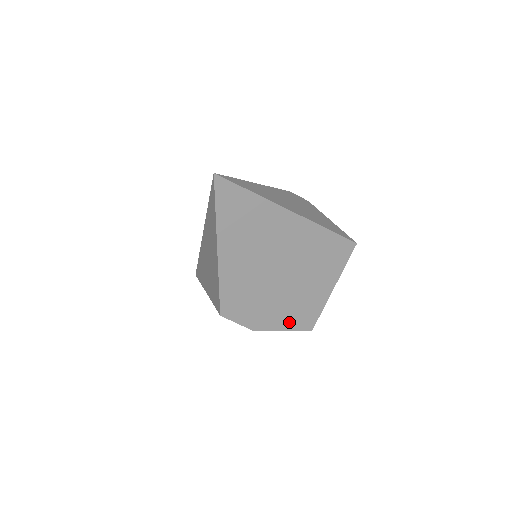
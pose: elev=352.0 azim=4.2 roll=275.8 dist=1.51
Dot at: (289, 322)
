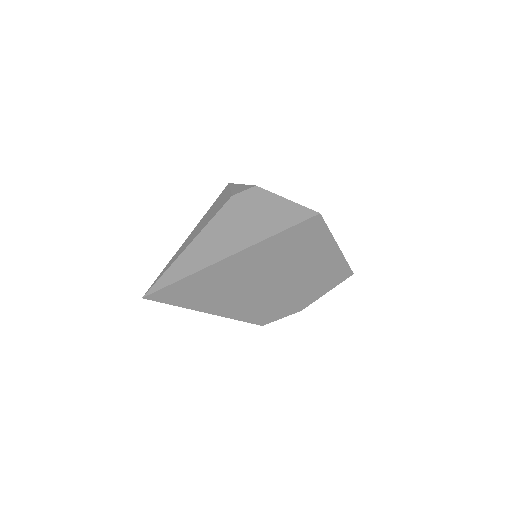
Dot at: (324, 287)
